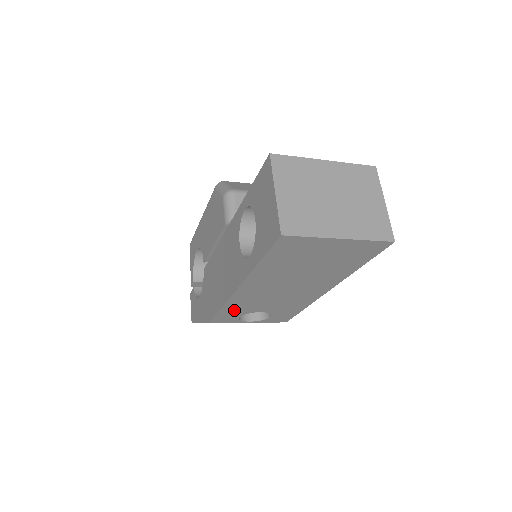
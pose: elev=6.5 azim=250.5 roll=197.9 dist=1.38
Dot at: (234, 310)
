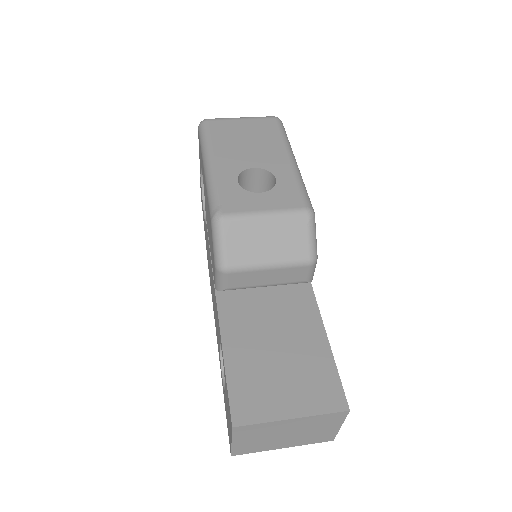
Dot at: occluded
